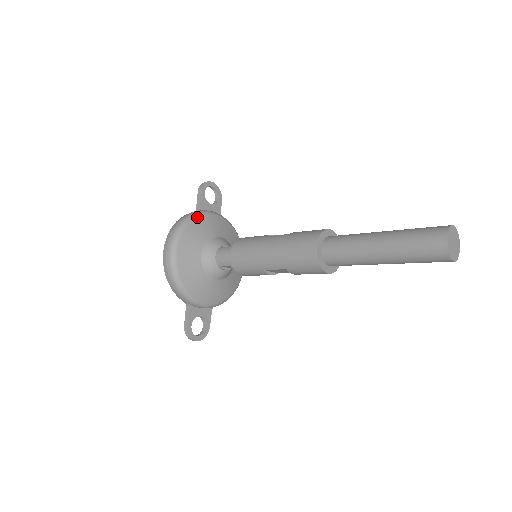
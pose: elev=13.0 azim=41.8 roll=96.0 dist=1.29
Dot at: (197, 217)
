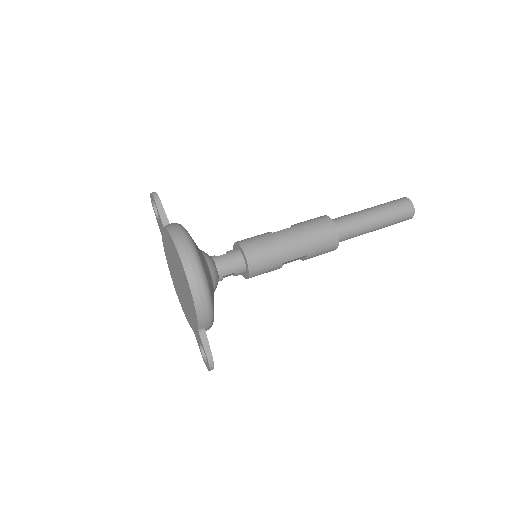
Dot at: (185, 229)
